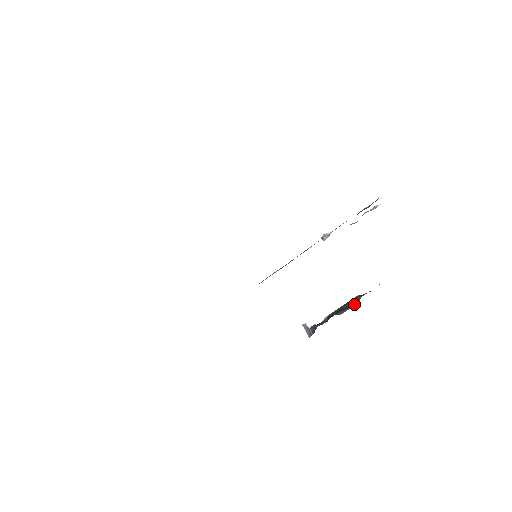
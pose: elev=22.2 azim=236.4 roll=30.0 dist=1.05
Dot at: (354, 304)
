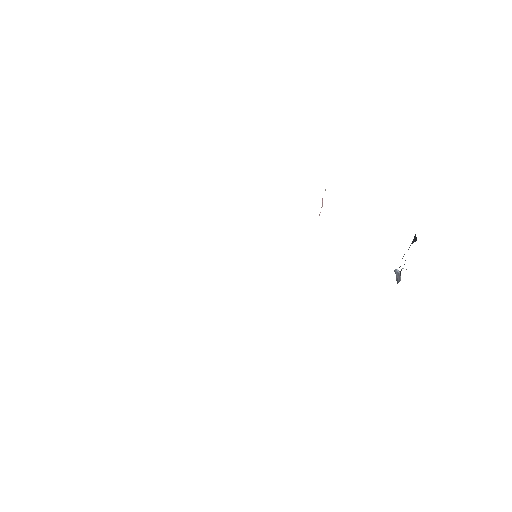
Dot at: (412, 243)
